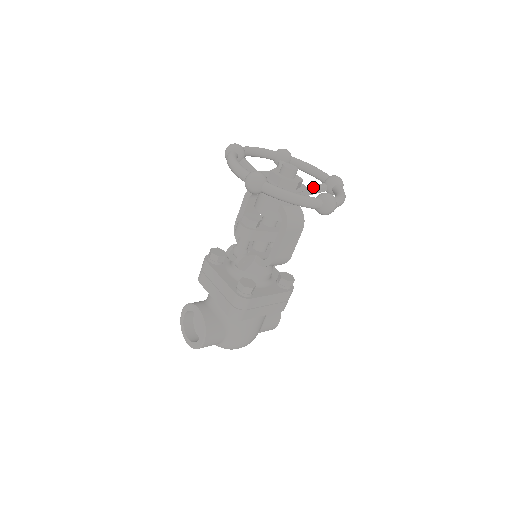
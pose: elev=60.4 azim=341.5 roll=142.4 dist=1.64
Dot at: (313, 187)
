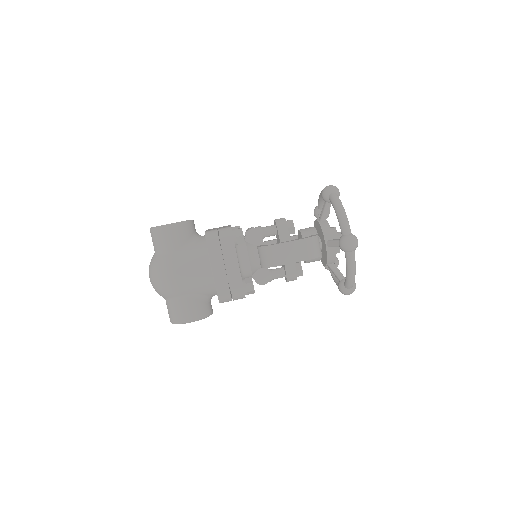
Dot at: (337, 268)
